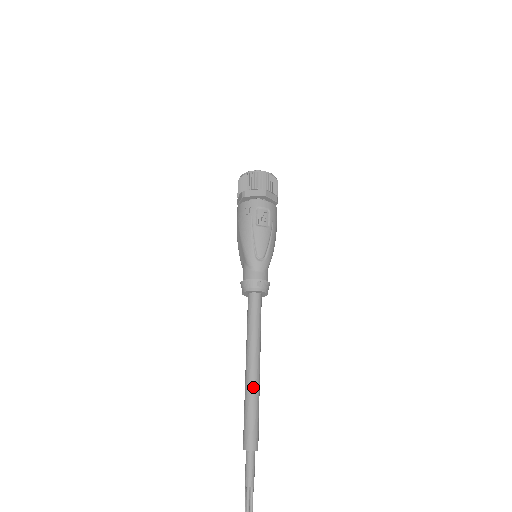
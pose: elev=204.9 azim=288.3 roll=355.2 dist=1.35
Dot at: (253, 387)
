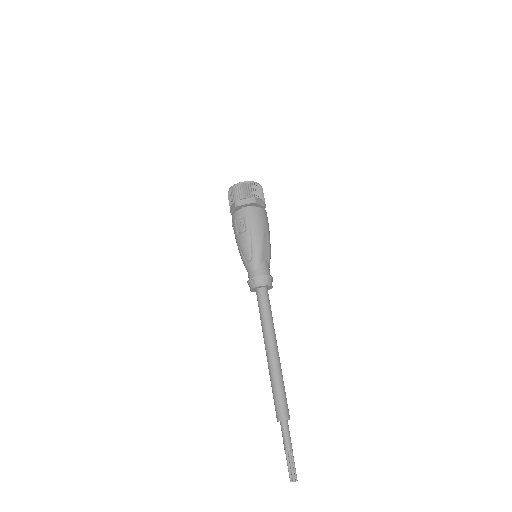
Dot at: (270, 369)
